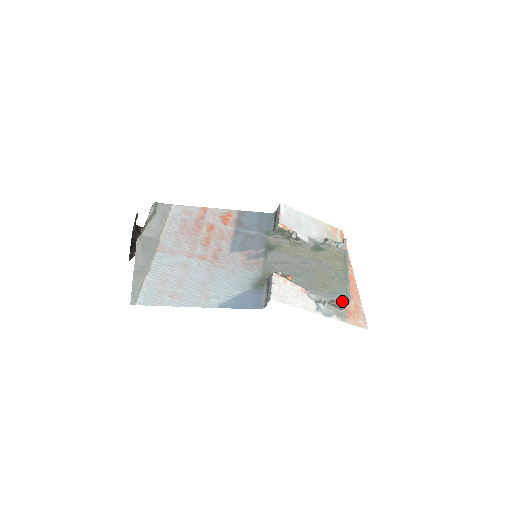
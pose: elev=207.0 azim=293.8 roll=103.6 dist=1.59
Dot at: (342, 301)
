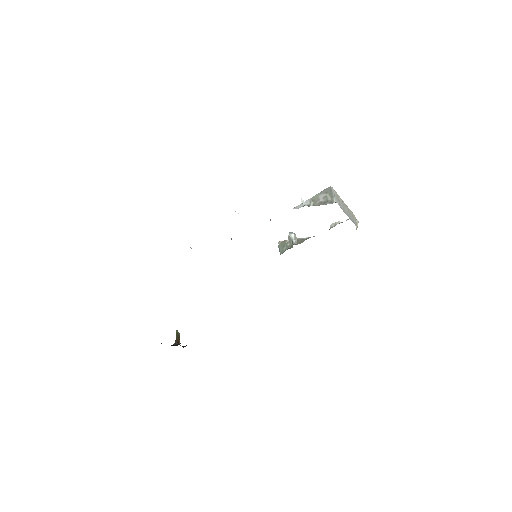
Dot at: (322, 192)
